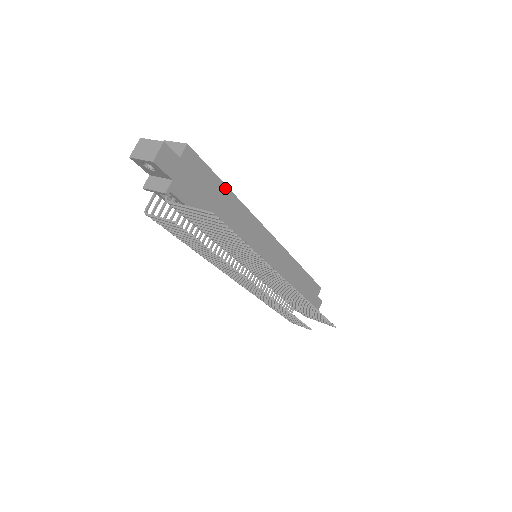
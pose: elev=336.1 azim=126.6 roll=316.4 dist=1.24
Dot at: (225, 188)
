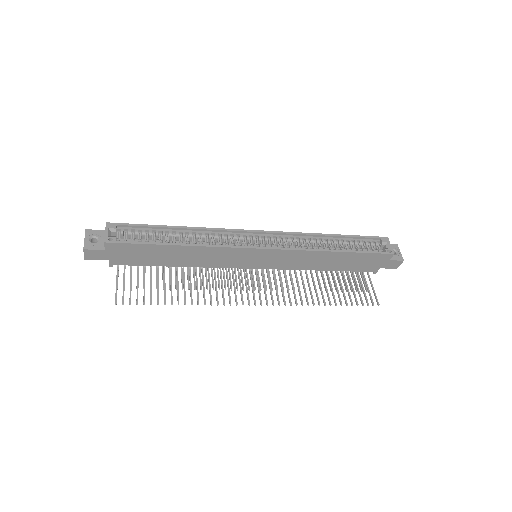
Dot at: (167, 246)
